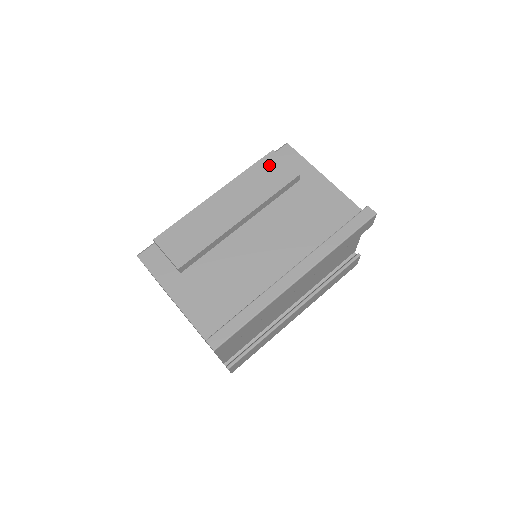
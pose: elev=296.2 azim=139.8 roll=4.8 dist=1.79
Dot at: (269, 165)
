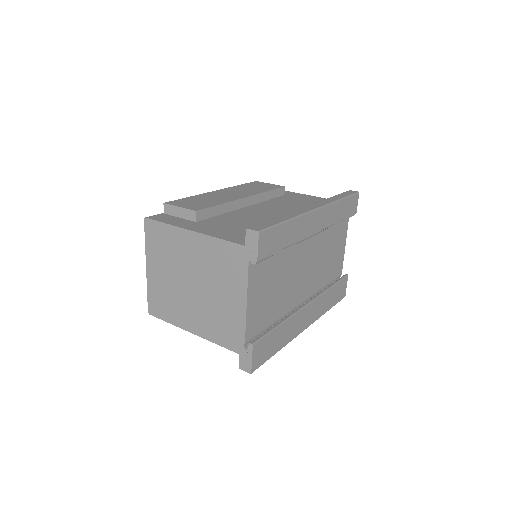
Dot at: (256, 184)
